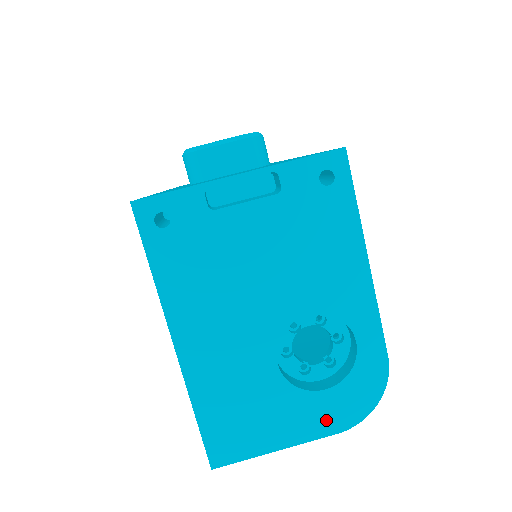
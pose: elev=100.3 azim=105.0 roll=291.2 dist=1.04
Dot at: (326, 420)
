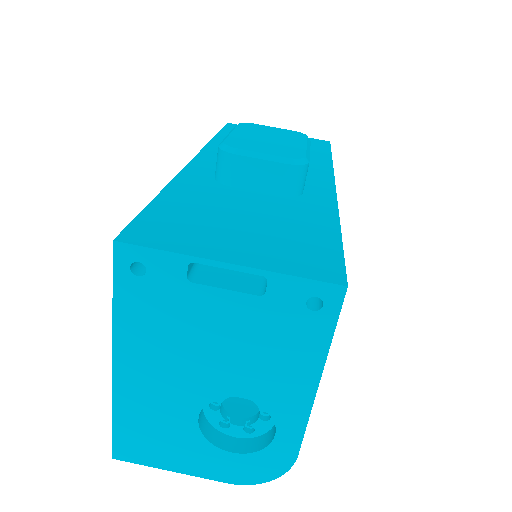
Dot at: (222, 471)
